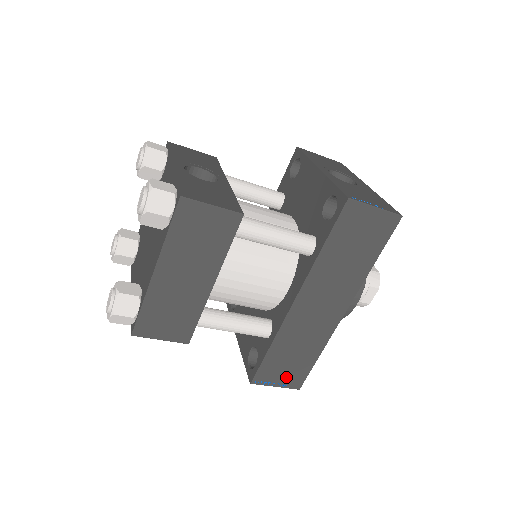
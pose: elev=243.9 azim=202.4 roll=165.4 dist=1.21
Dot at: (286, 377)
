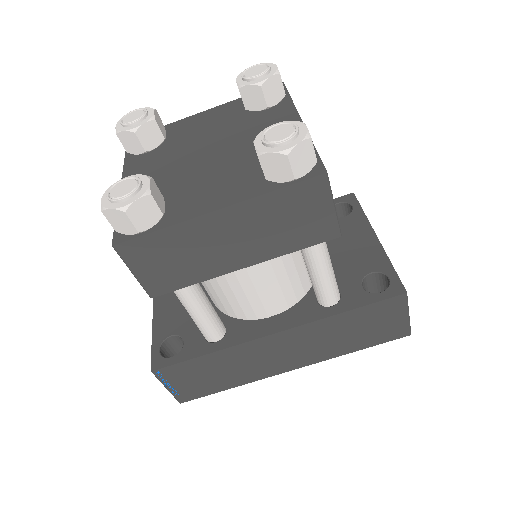
Dot at: (185, 386)
